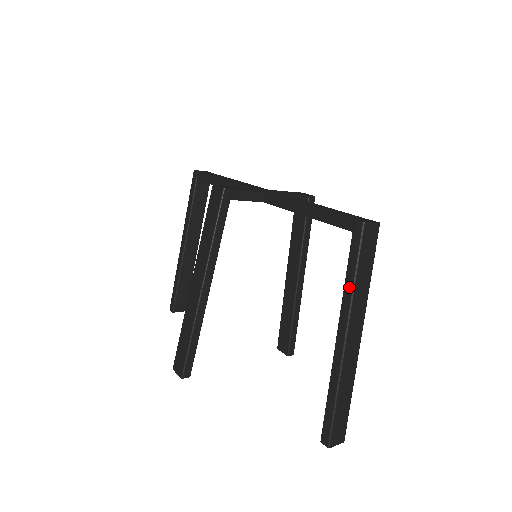
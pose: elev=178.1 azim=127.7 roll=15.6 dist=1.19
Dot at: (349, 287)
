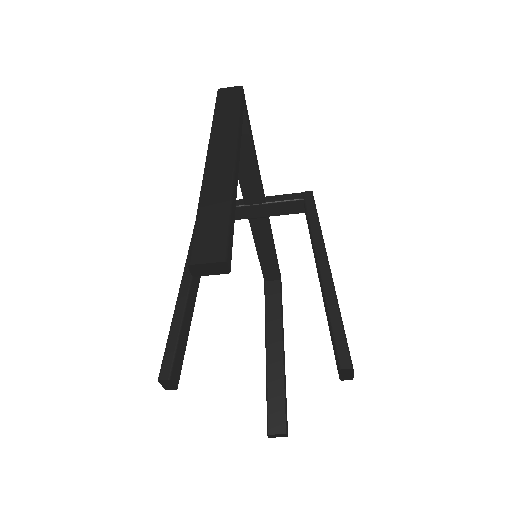
Dot at: occluded
